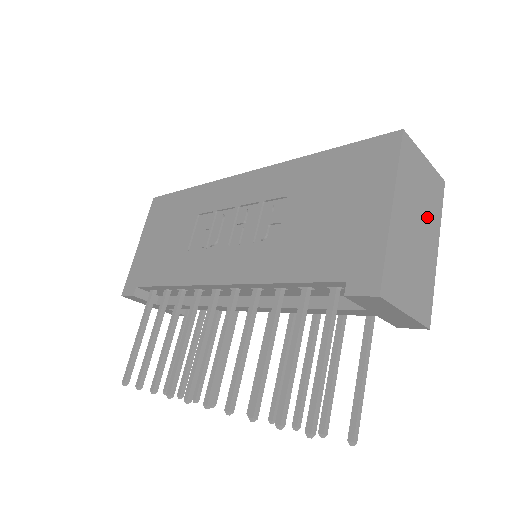
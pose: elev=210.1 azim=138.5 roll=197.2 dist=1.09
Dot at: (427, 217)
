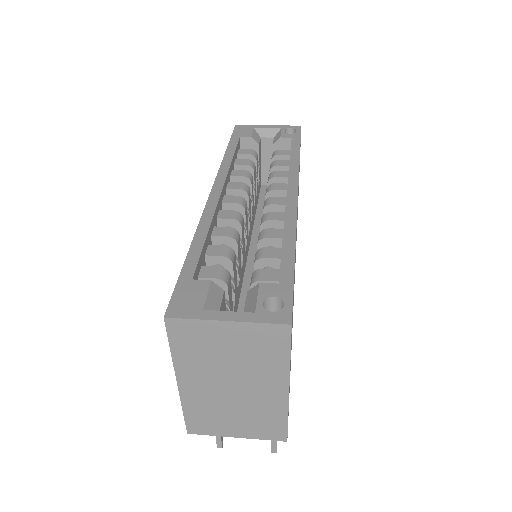
Dot at: (252, 371)
